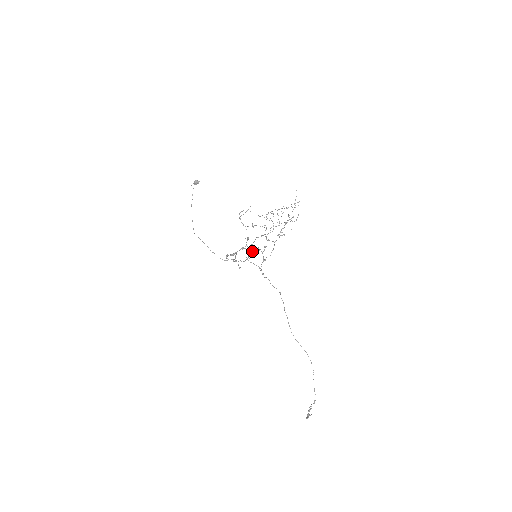
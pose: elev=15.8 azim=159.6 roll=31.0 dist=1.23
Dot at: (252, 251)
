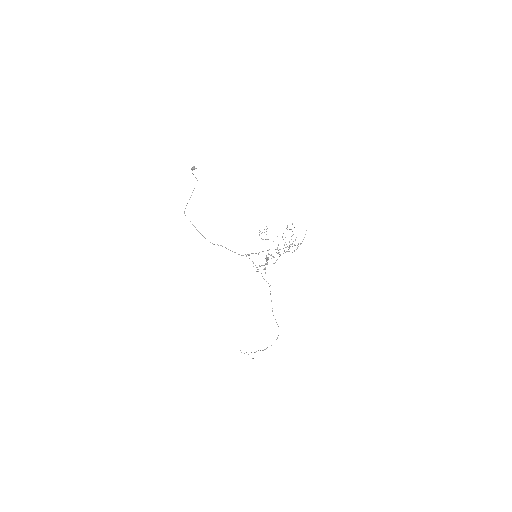
Dot at: occluded
